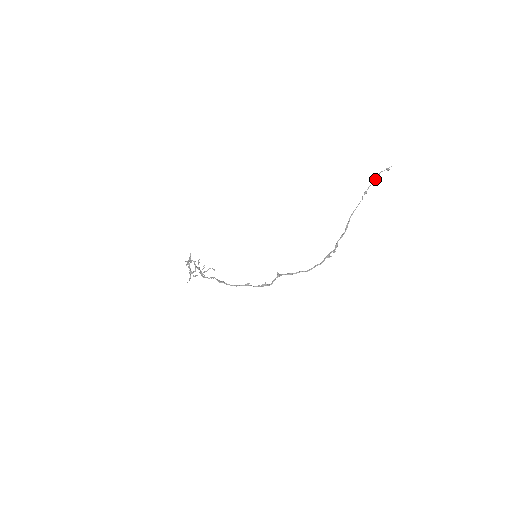
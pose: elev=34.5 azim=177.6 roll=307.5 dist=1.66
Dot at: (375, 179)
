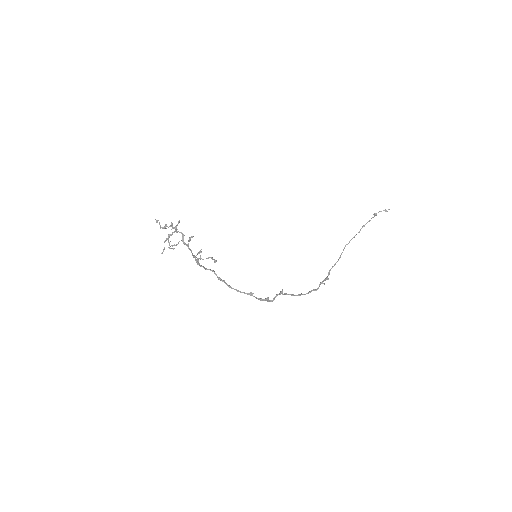
Dot at: occluded
